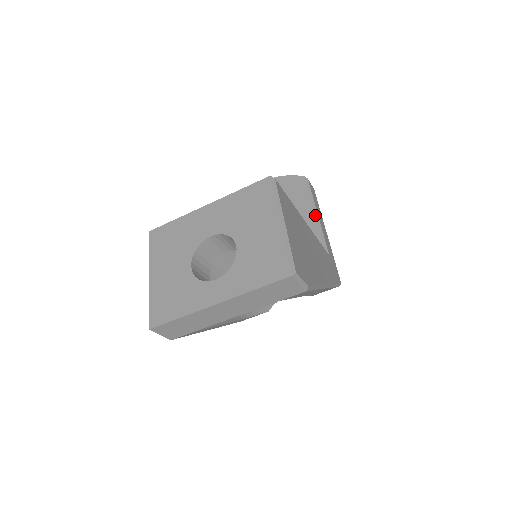
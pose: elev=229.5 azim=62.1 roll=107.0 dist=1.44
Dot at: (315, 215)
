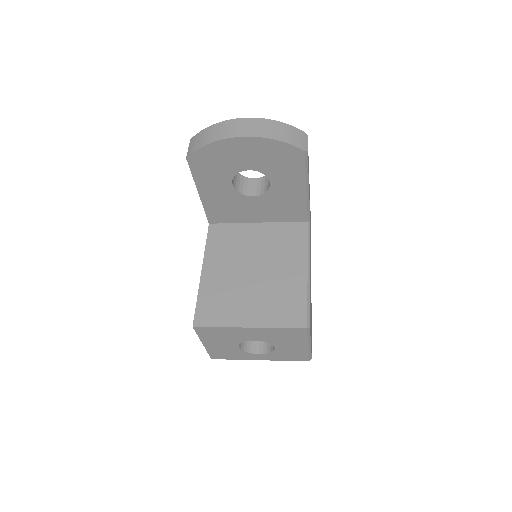
Dot at: (307, 192)
